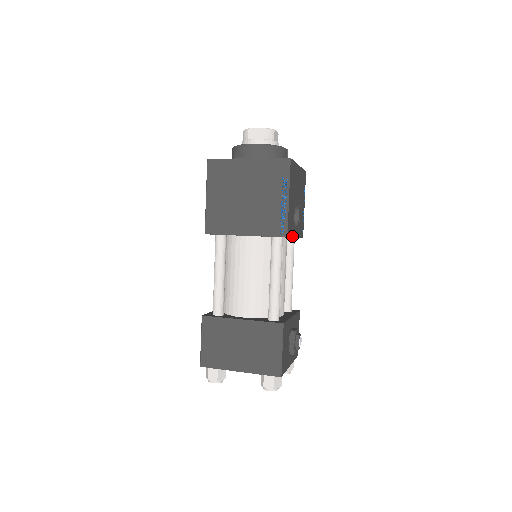
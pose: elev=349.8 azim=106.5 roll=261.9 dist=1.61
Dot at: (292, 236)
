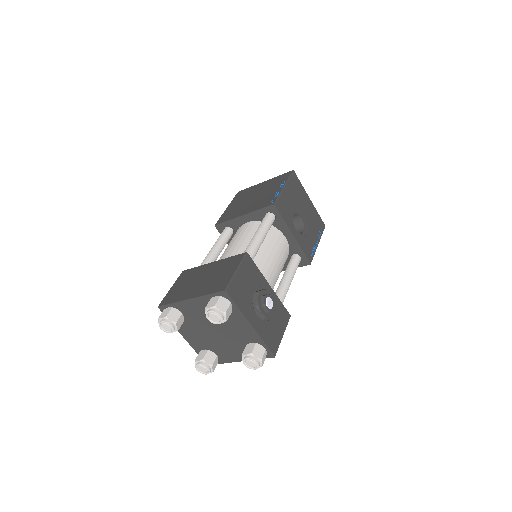
Dot at: (285, 221)
